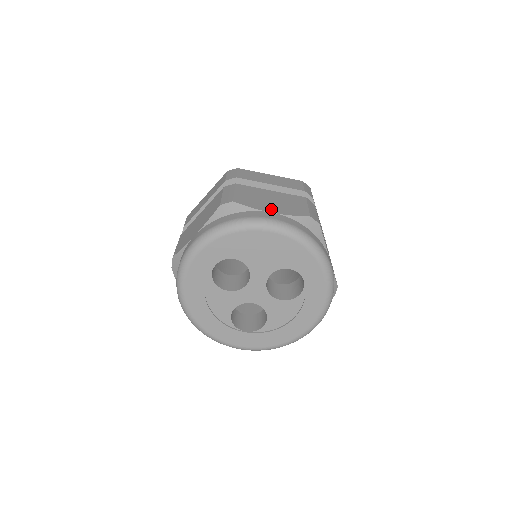
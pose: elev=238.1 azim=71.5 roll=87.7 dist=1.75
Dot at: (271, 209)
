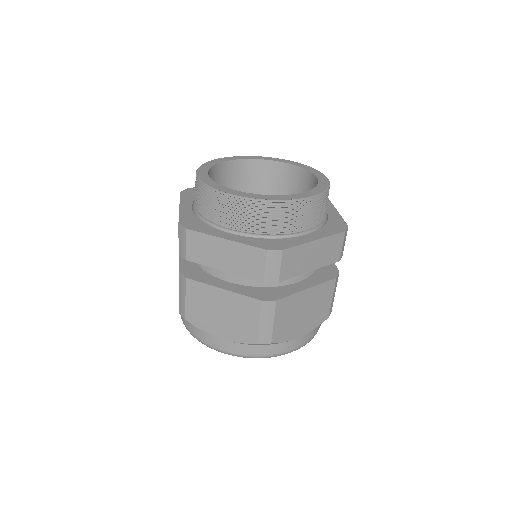
Dot at: (301, 332)
